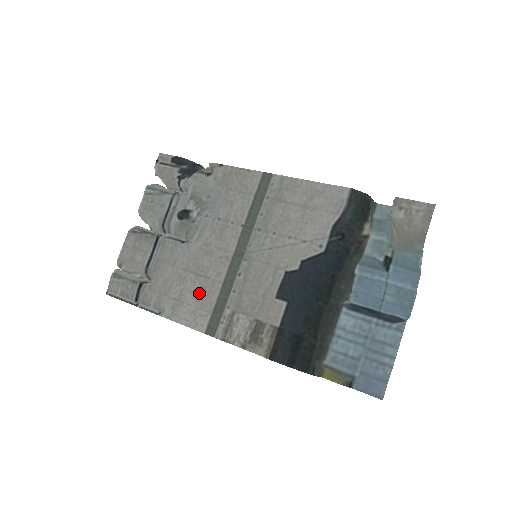
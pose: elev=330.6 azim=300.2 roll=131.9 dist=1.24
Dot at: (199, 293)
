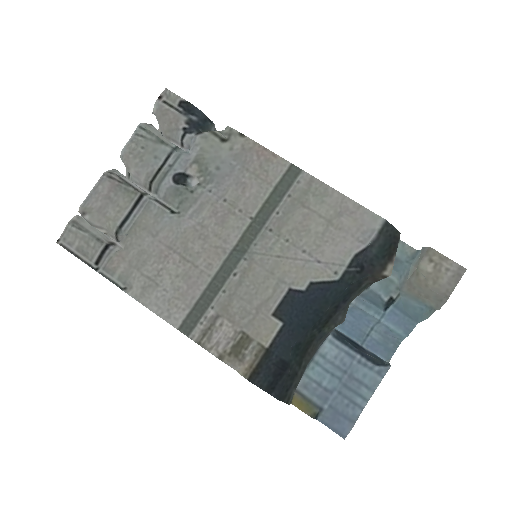
Dot at: (181, 280)
